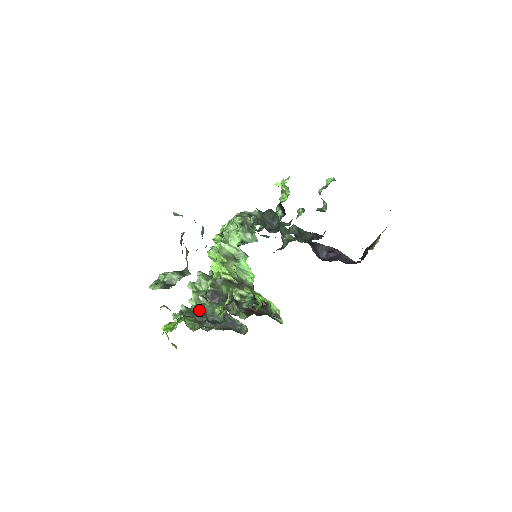
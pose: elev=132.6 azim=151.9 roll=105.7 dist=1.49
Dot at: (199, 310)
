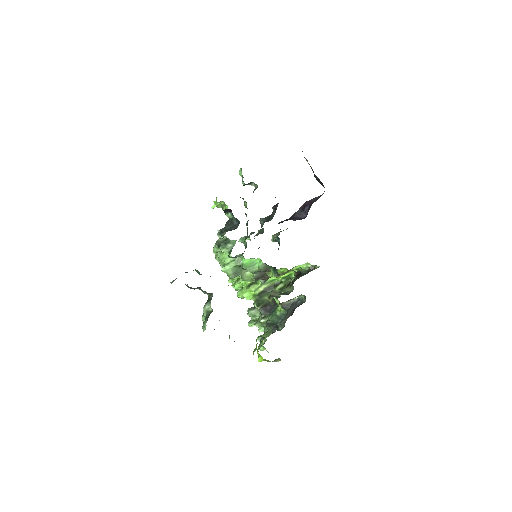
Dot at: (268, 326)
